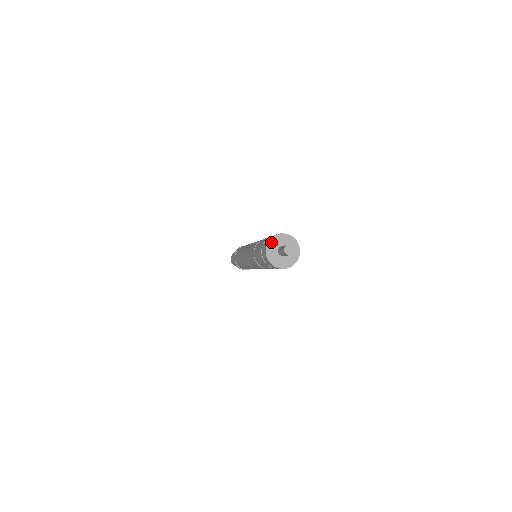
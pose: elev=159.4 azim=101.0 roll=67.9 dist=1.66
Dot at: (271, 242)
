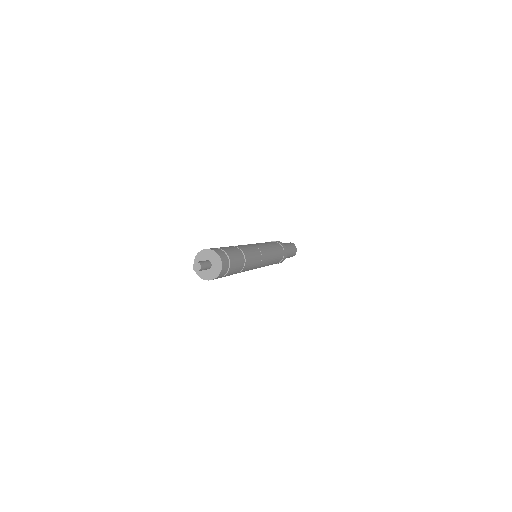
Dot at: (202, 253)
